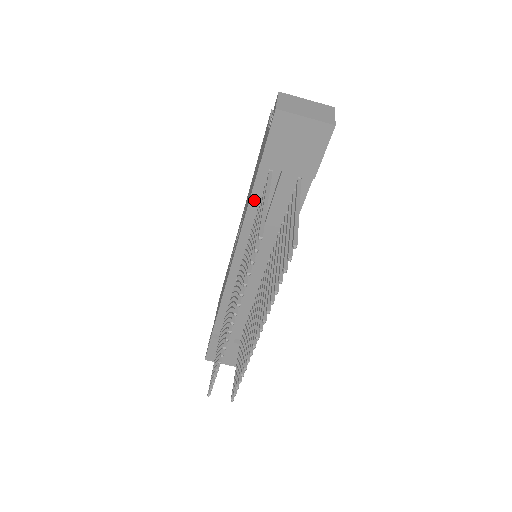
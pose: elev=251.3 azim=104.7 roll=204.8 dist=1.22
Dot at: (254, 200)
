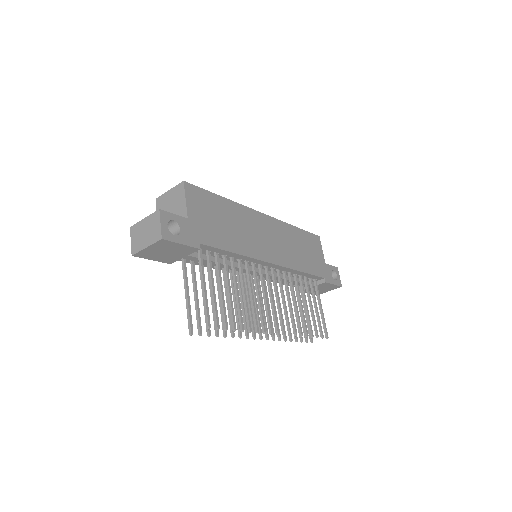
Dot at: occluded
